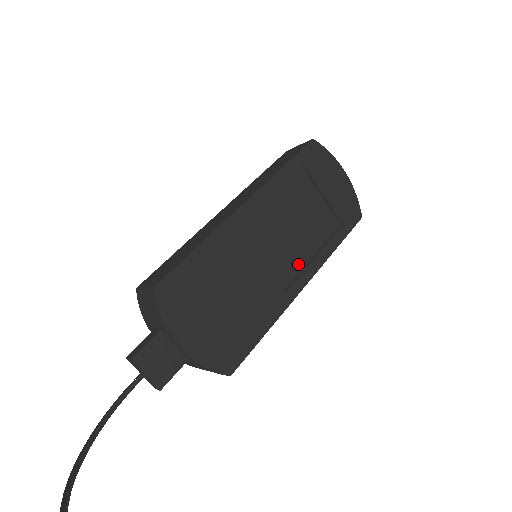
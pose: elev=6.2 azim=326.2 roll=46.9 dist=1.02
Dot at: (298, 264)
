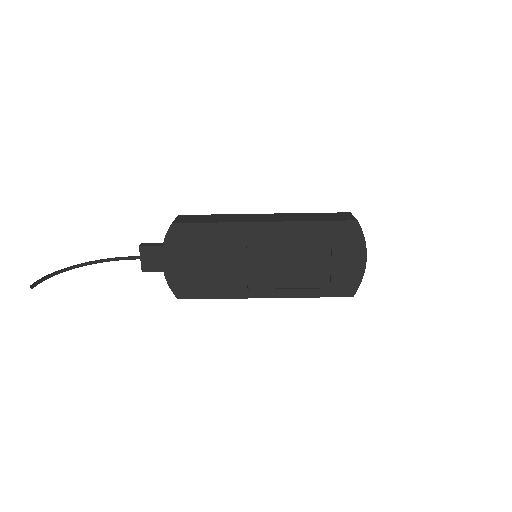
Dot at: (273, 283)
